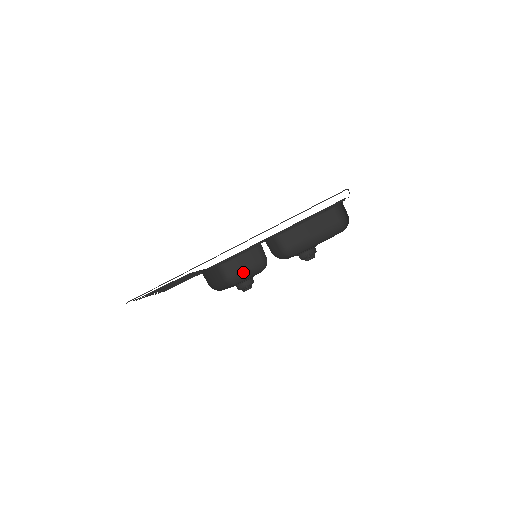
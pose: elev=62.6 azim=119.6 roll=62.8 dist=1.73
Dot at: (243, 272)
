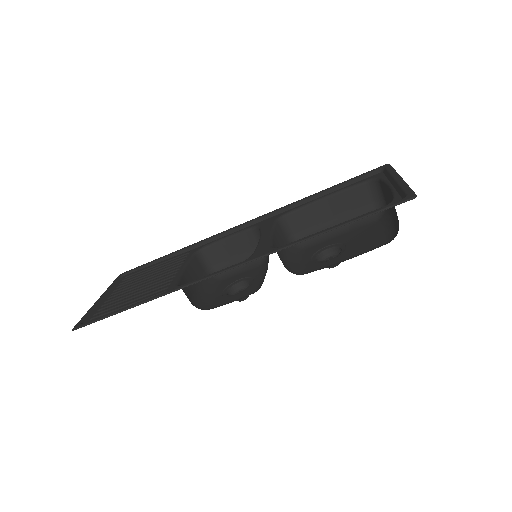
Dot at: (232, 260)
